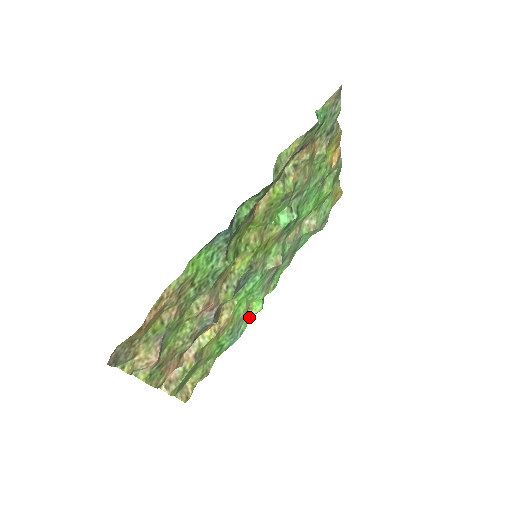
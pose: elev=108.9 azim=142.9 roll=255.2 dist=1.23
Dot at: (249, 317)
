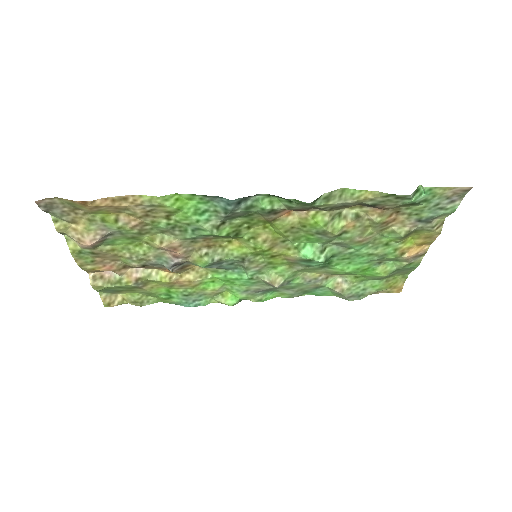
Dot at: (216, 300)
